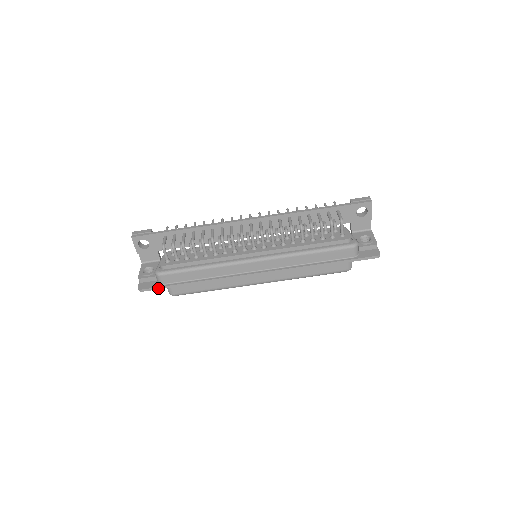
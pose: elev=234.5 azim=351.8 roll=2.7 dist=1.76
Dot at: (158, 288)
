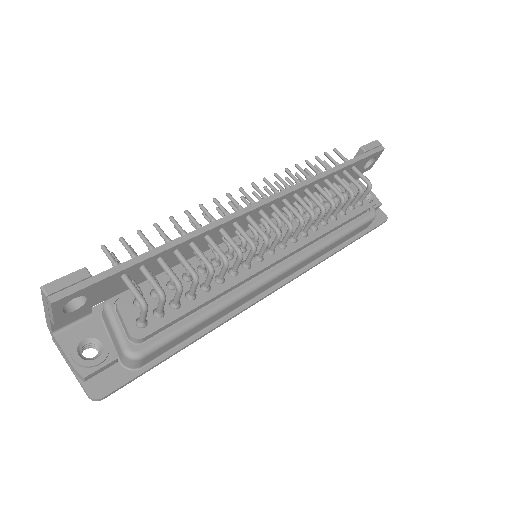
Dot at: (134, 379)
